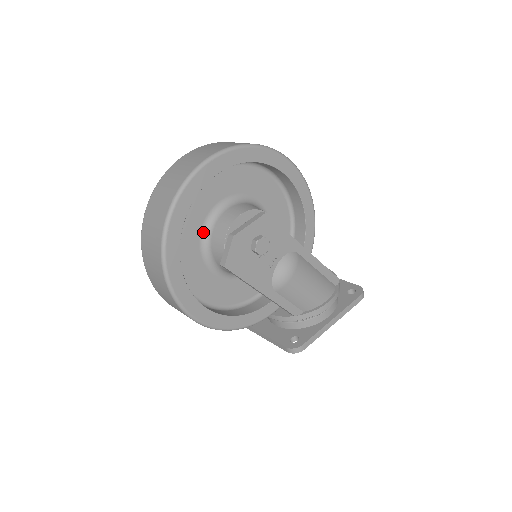
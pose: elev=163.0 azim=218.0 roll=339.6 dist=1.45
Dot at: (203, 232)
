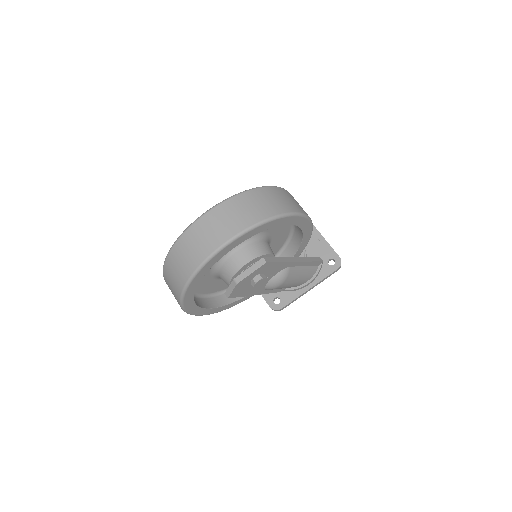
Dot at: (213, 266)
